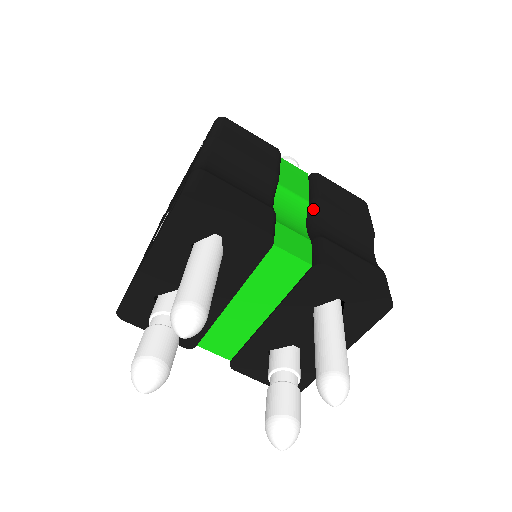
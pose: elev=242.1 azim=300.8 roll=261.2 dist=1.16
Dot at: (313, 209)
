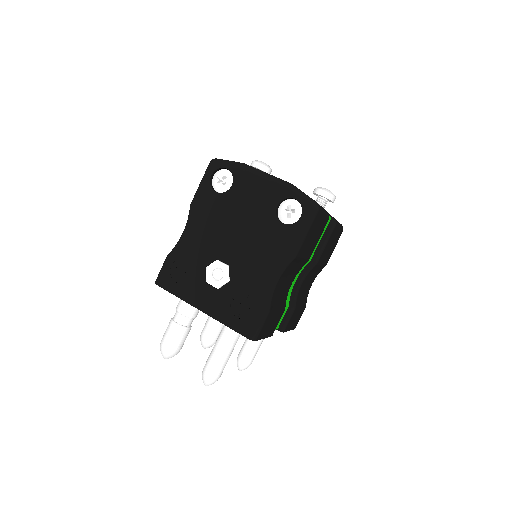
Dot at: (308, 271)
